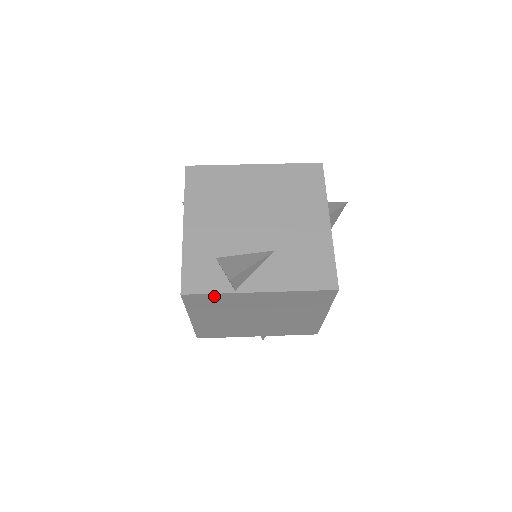
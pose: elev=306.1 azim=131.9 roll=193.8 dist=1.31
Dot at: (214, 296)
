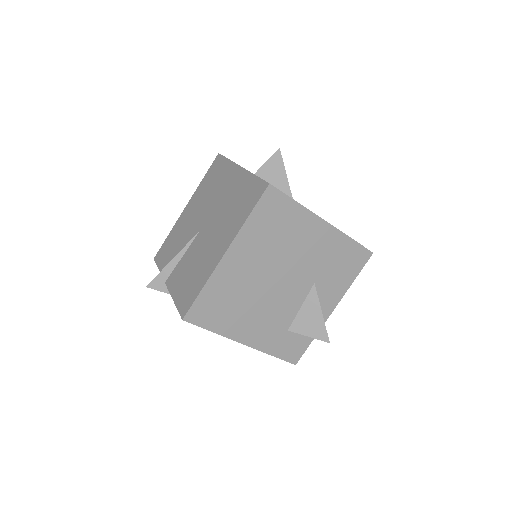
Dot at: occluded
